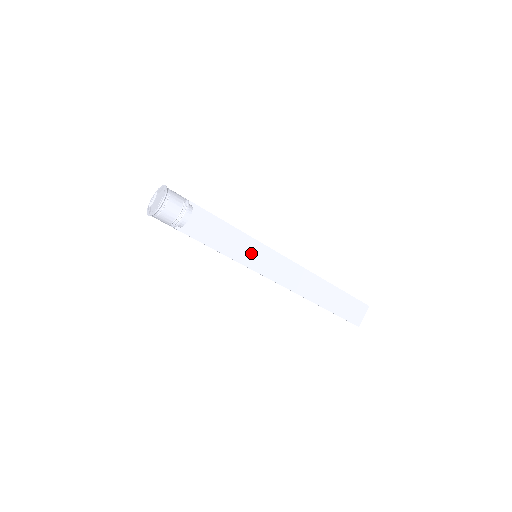
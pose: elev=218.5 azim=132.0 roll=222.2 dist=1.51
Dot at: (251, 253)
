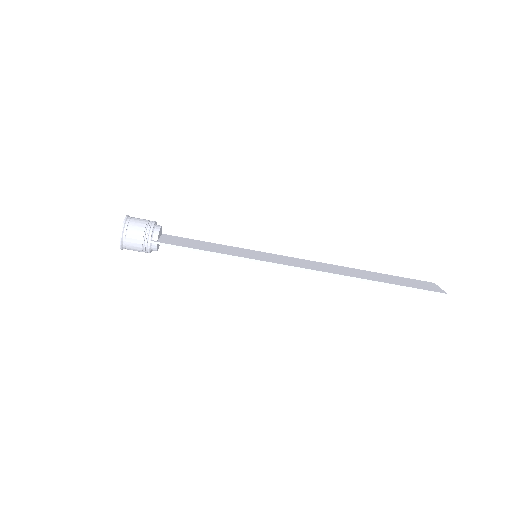
Dot at: (248, 254)
